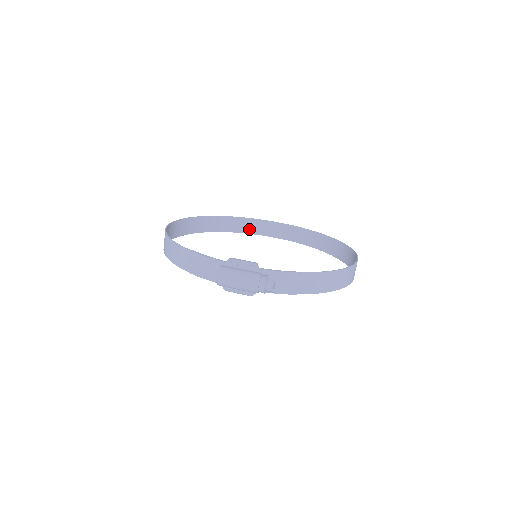
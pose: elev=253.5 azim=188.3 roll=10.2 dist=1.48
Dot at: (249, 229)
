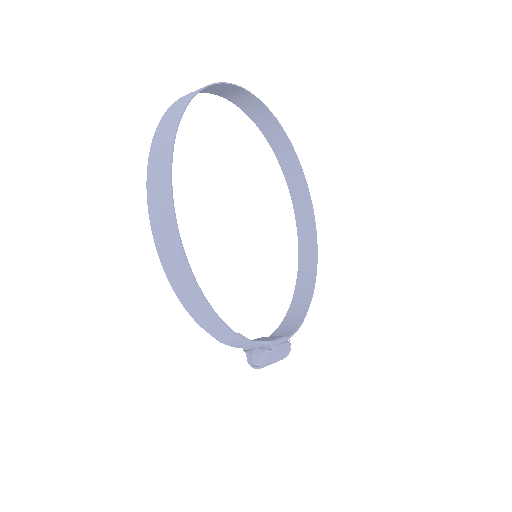
Dot at: (209, 90)
